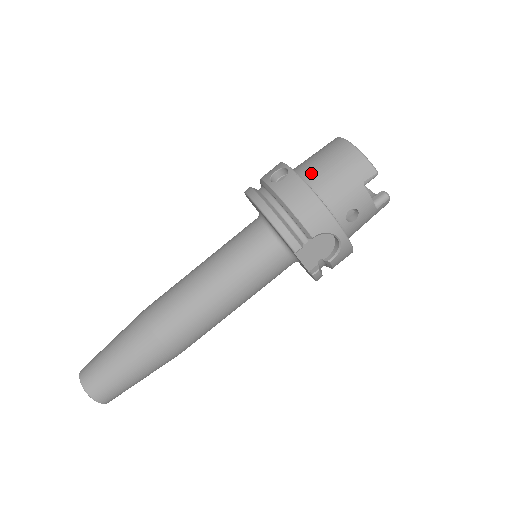
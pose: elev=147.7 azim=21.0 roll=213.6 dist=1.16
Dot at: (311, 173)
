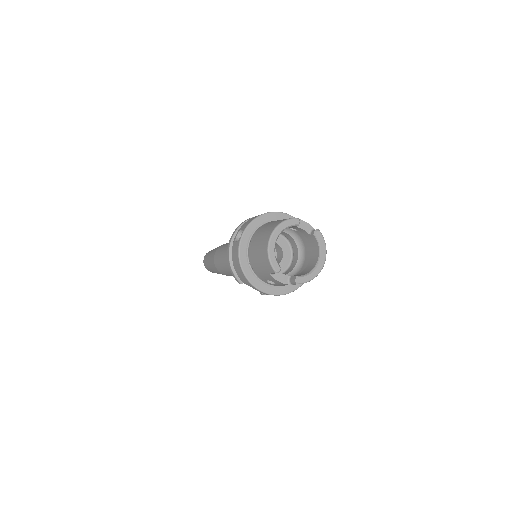
Dot at: (252, 245)
